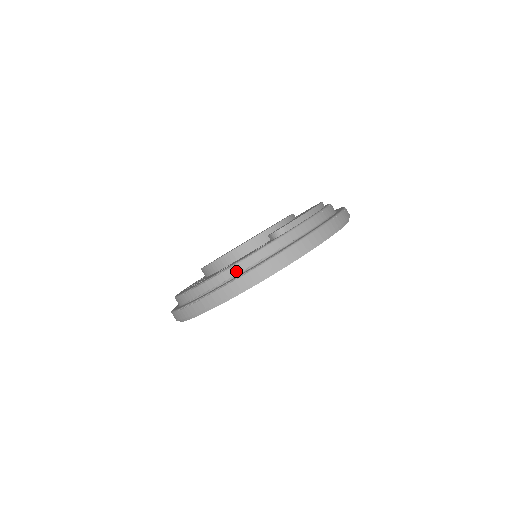
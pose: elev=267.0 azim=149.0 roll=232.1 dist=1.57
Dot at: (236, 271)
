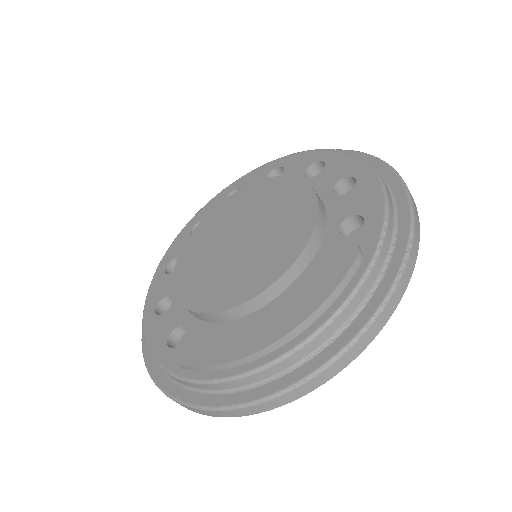
Dot at: occluded
